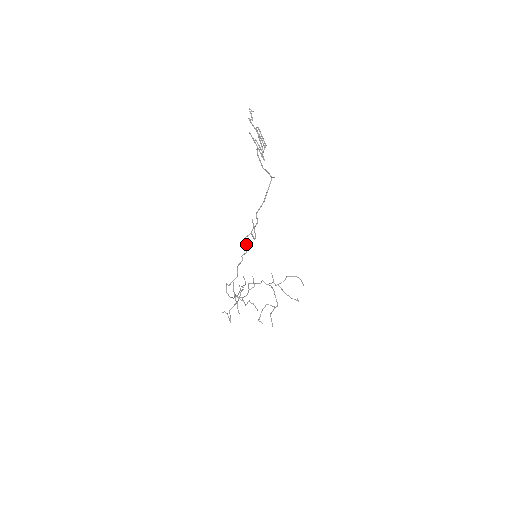
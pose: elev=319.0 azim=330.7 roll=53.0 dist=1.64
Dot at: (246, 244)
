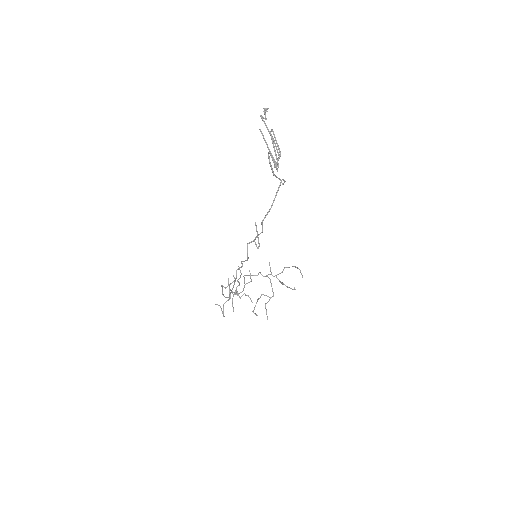
Dot at: occluded
